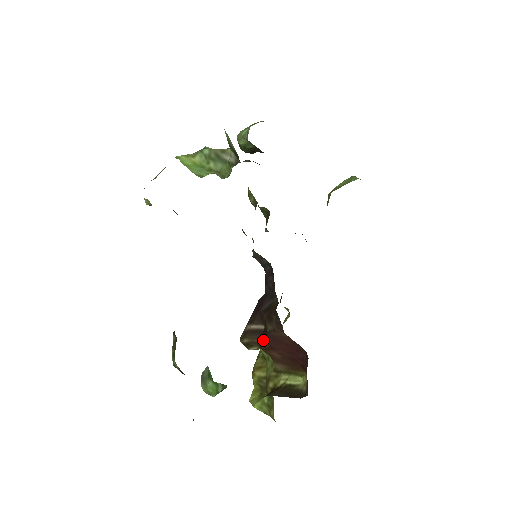
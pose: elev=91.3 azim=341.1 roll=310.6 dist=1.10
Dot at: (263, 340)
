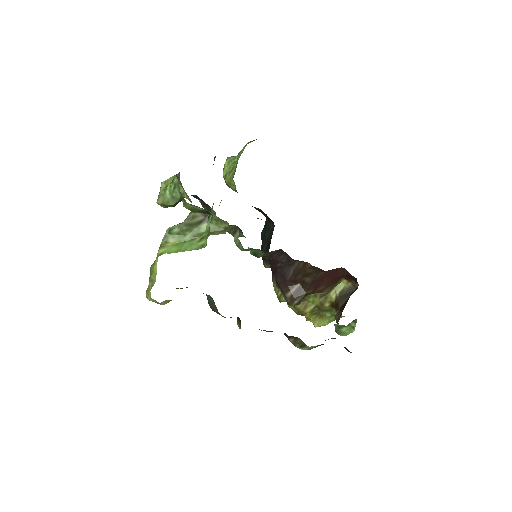
Dot at: (309, 290)
